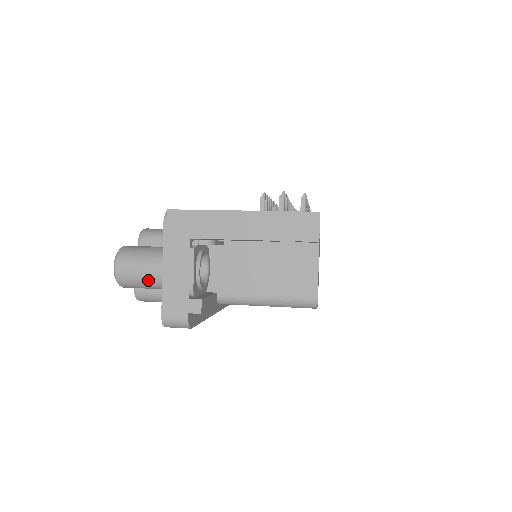
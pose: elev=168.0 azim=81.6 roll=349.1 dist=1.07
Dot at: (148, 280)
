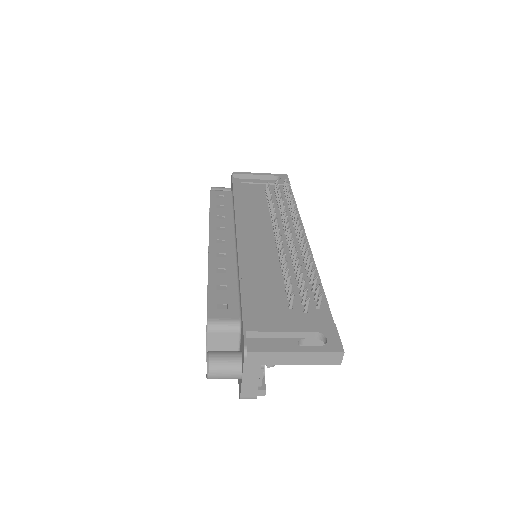
Dot at: occluded
